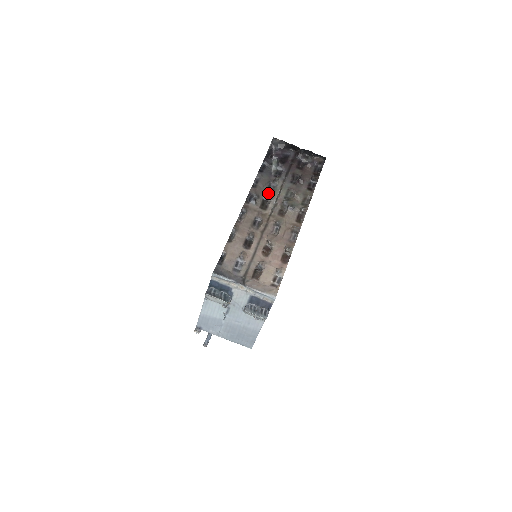
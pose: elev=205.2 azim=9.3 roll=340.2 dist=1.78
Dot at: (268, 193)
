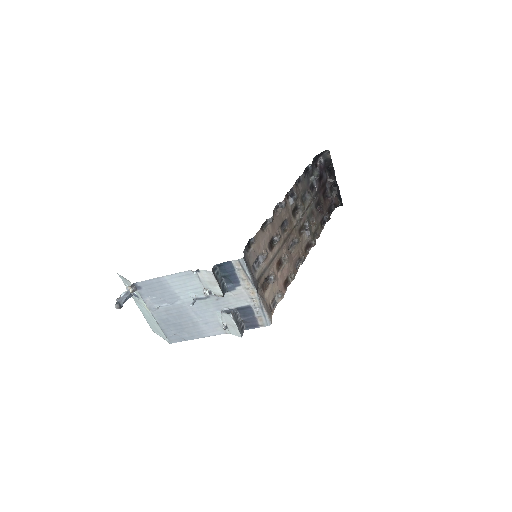
Dot at: (301, 201)
